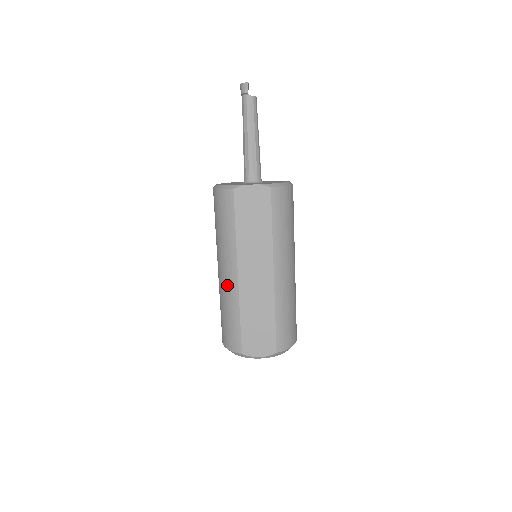
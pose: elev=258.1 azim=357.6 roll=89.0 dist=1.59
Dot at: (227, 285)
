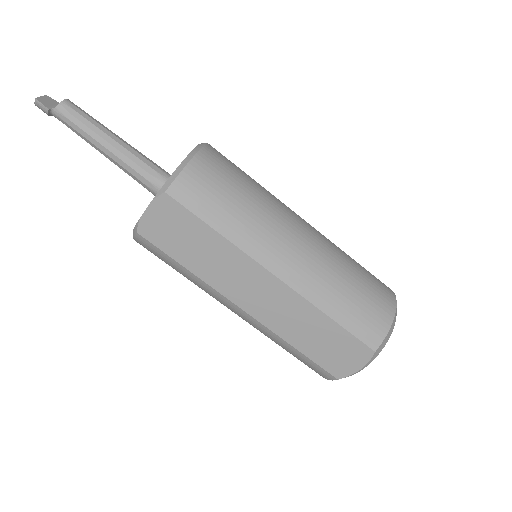
Dot at: (249, 323)
